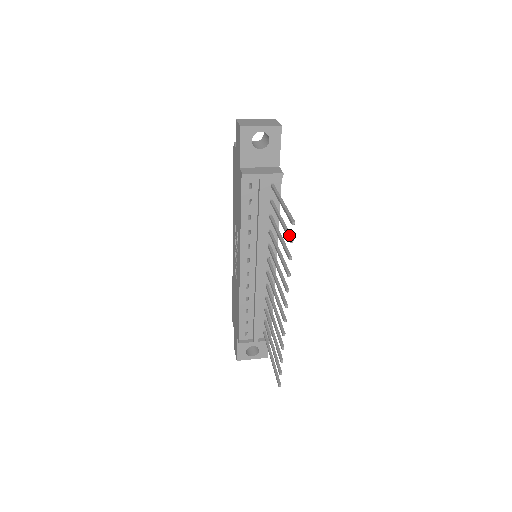
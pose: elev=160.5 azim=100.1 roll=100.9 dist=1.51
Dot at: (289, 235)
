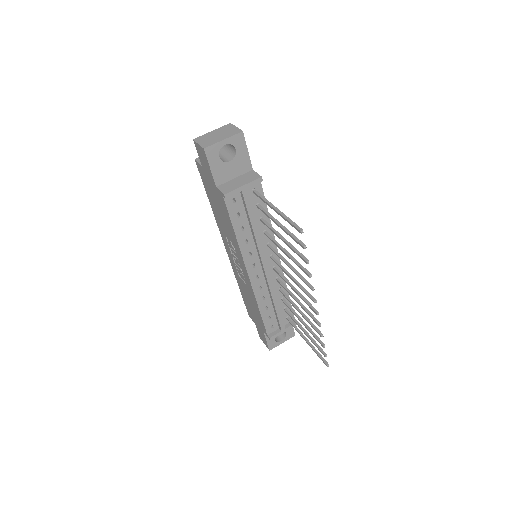
Dot at: (299, 241)
